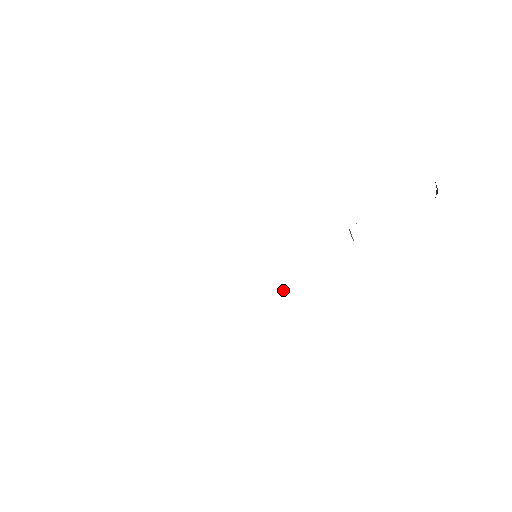
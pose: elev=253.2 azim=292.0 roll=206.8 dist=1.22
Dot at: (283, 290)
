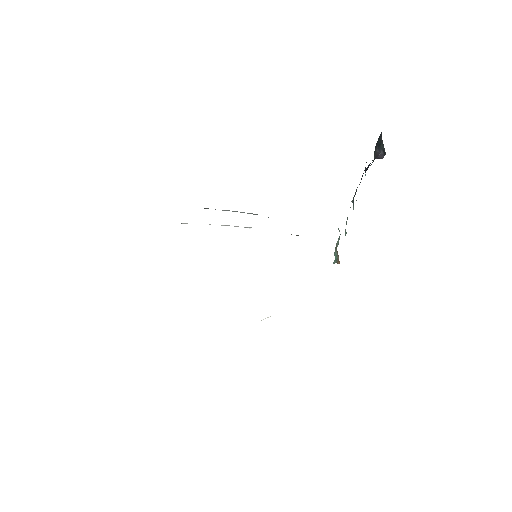
Dot at: (268, 317)
